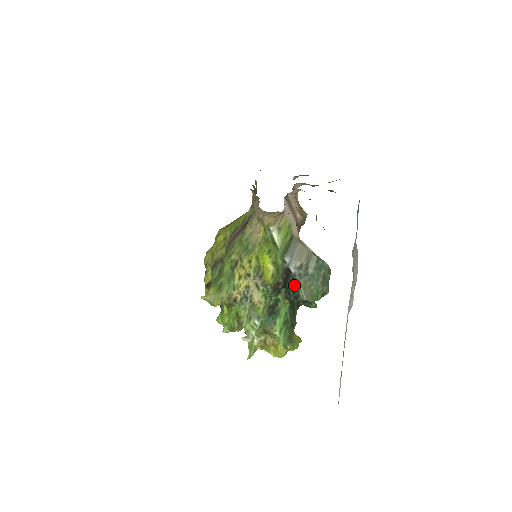
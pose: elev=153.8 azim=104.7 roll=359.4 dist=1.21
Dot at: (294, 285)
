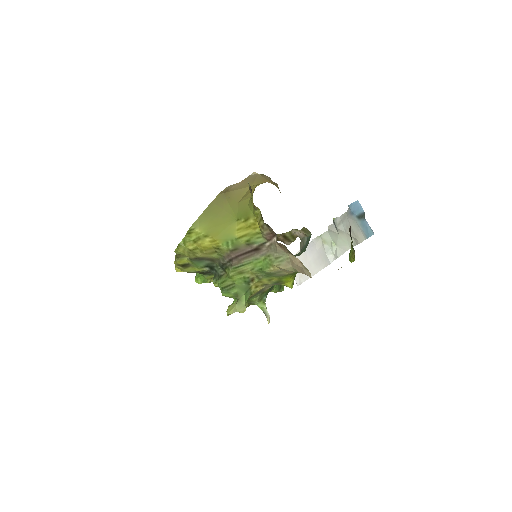
Dot at: occluded
